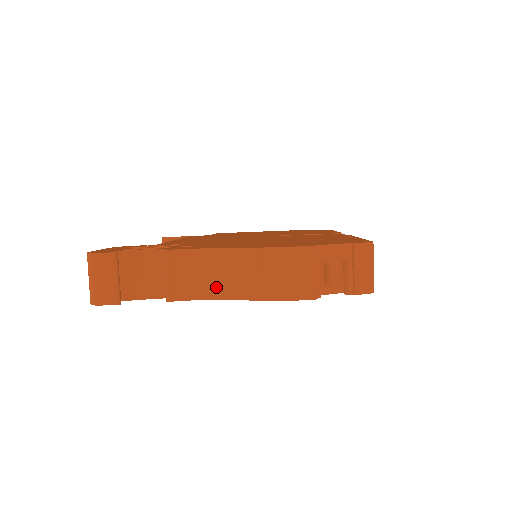
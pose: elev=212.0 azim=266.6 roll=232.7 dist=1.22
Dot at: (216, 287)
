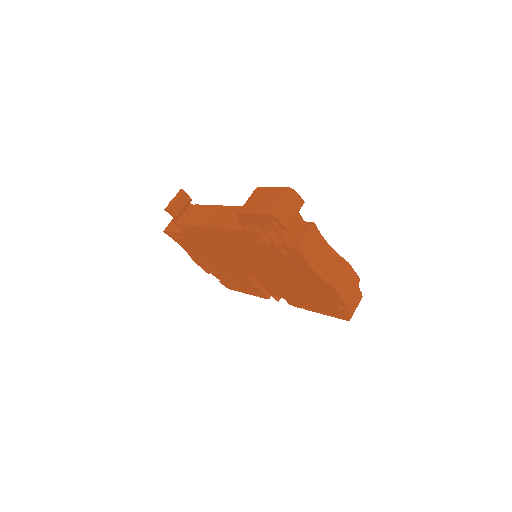
Dot at: (316, 262)
